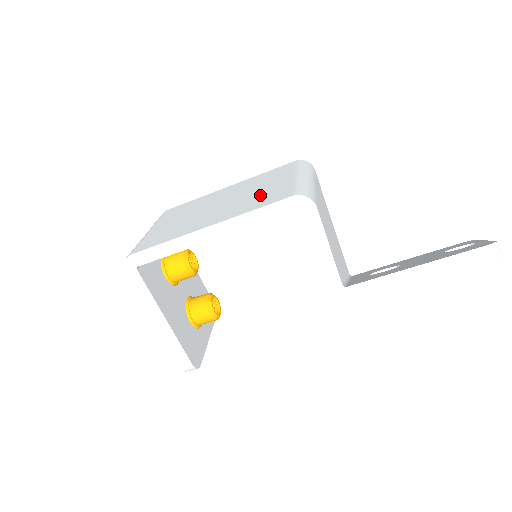
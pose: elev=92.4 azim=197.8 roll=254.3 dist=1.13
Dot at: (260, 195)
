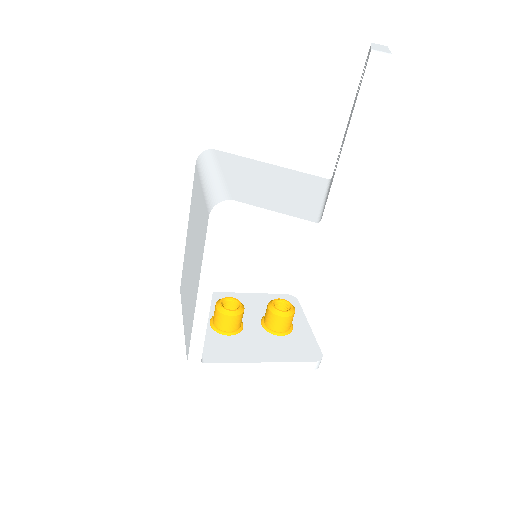
Dot at: (199, 230)
